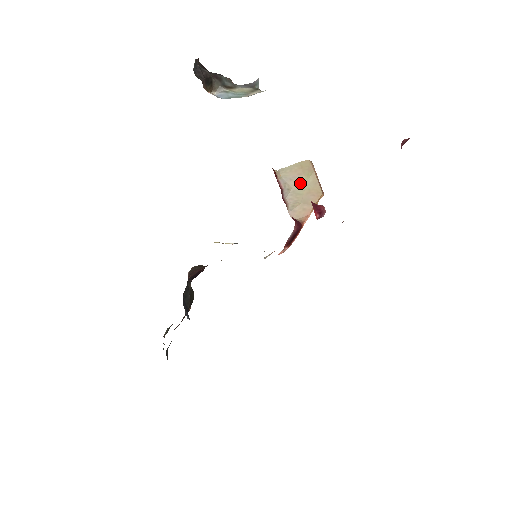
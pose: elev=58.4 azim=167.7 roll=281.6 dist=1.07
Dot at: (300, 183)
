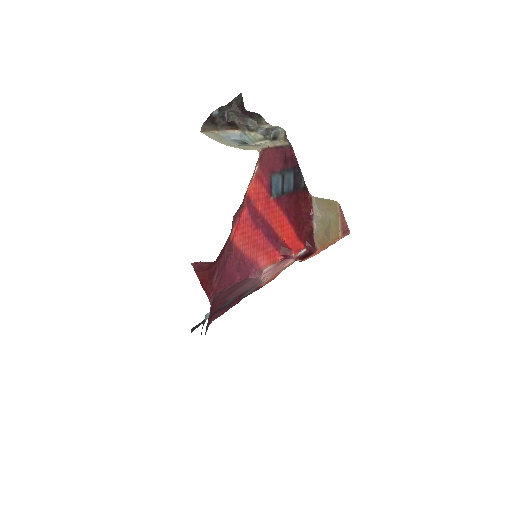
Dot at: (327, 217)
